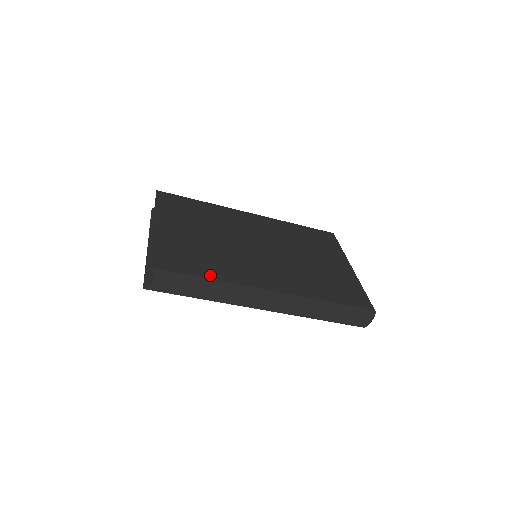
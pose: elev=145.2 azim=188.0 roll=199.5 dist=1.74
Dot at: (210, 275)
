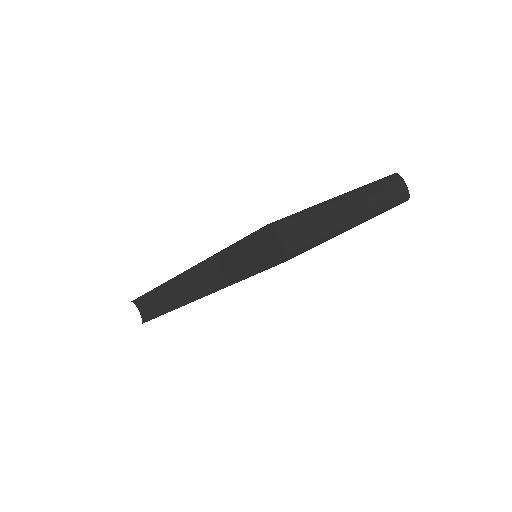
Dot at: occluded
